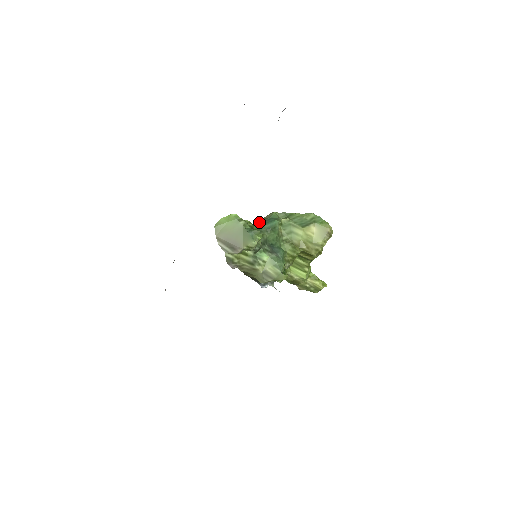
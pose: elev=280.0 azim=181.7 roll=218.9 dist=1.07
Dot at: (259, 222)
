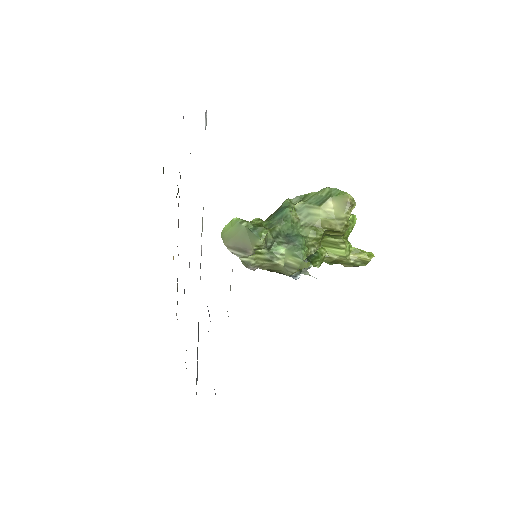
Dot at: (271, 215)
